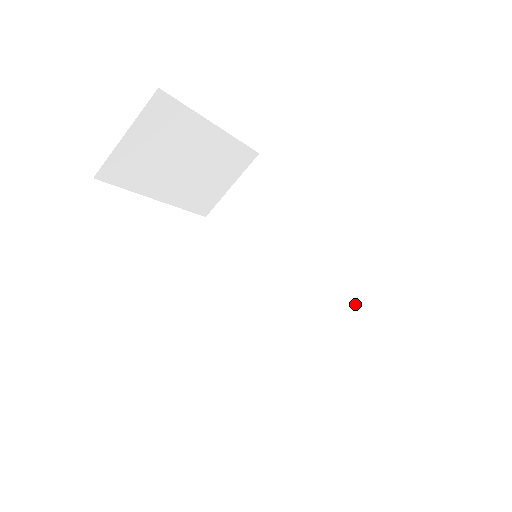
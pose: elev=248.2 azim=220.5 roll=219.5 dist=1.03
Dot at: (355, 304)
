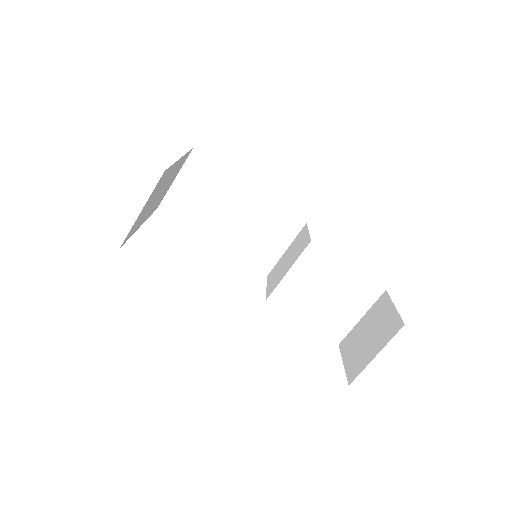
Dot at: (328, 267)
